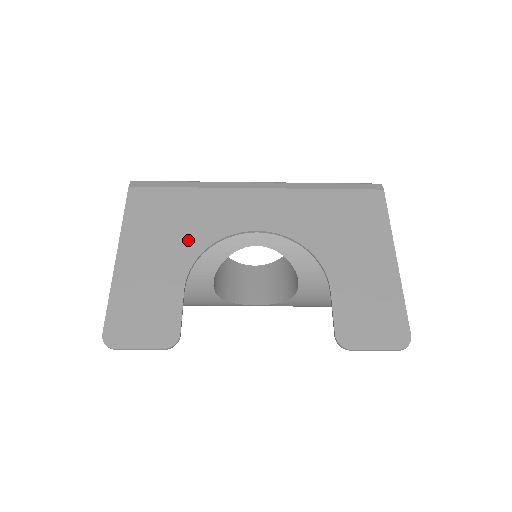
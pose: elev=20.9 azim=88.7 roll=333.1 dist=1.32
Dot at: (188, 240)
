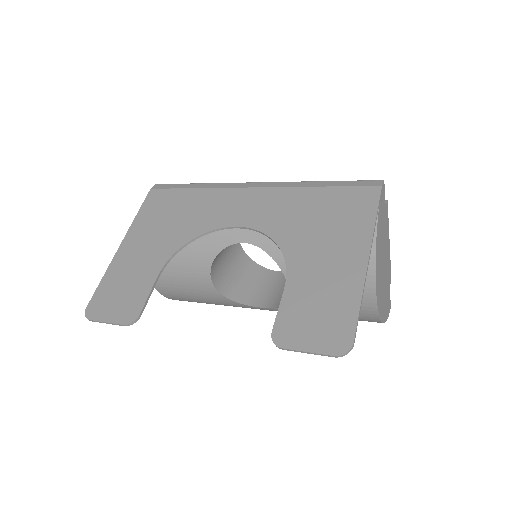
Dot at: (177, 233)
